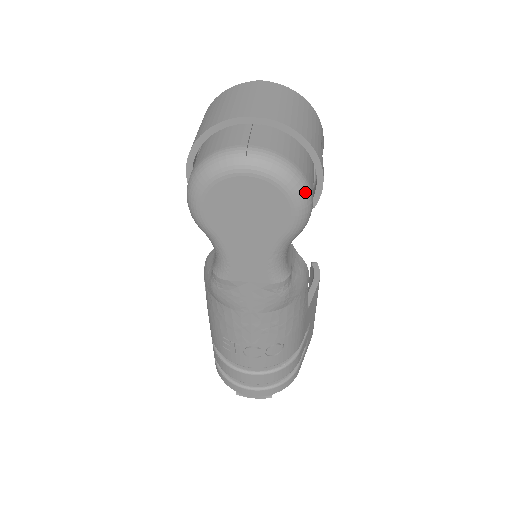
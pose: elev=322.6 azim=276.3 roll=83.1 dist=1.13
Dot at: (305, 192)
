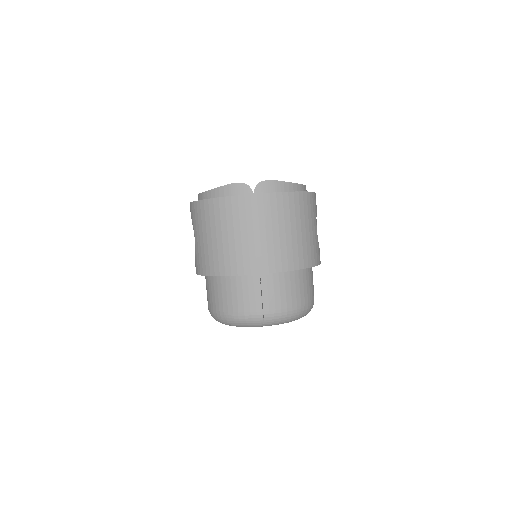
Dot at: occluded
